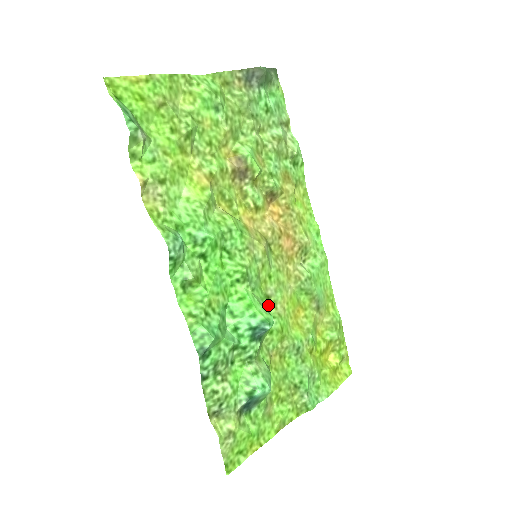
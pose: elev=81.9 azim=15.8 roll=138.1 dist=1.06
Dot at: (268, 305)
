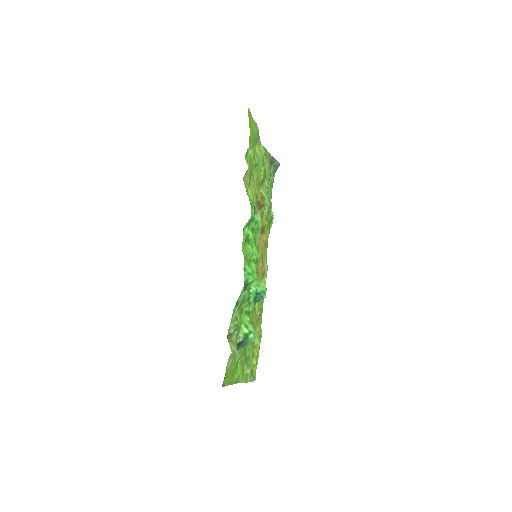
Dot at: occluded
